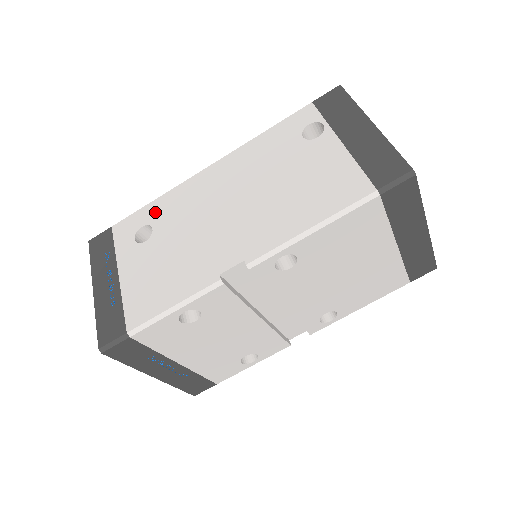
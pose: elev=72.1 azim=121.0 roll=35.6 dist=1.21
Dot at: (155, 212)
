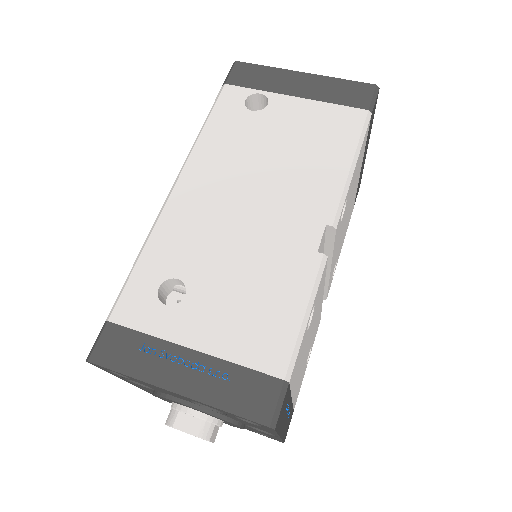
Dot at: (159, 264)
